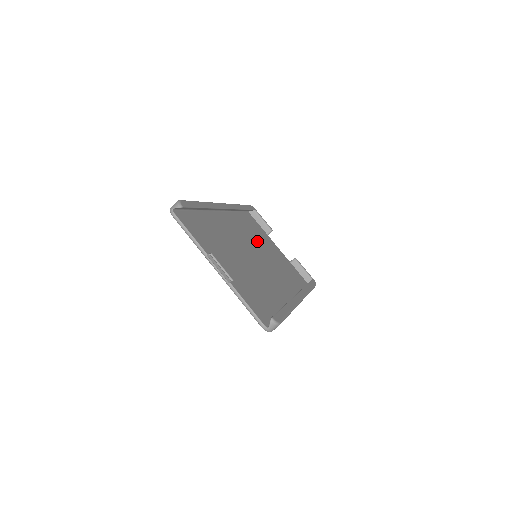
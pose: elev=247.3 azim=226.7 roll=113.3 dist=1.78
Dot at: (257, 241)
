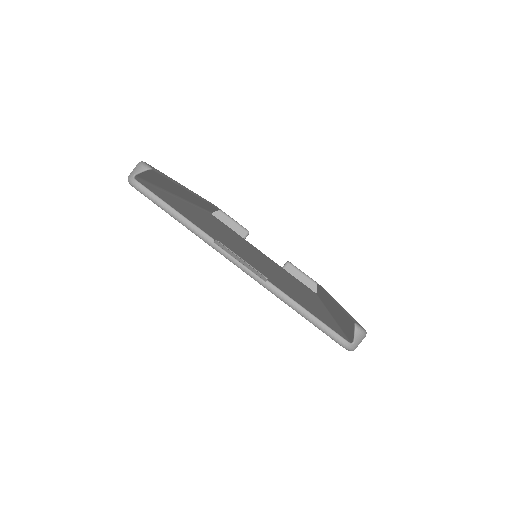
Dot at: occluded
